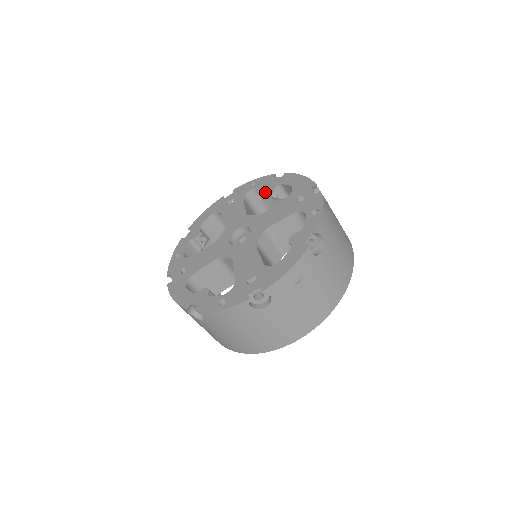
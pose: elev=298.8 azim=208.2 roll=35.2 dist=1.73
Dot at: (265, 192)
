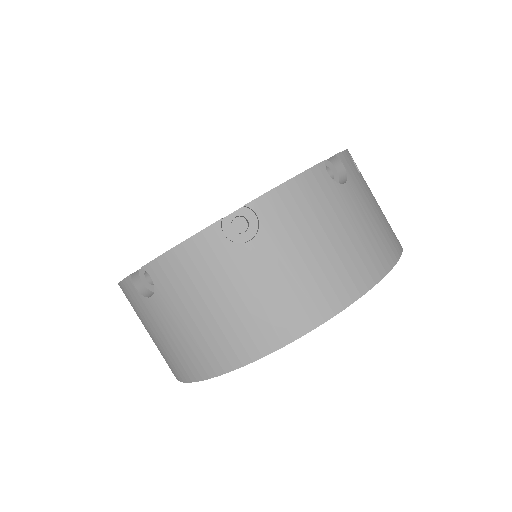
Dot at: occluded
